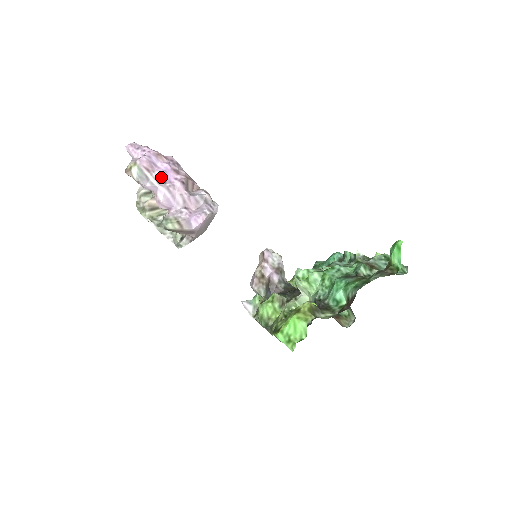
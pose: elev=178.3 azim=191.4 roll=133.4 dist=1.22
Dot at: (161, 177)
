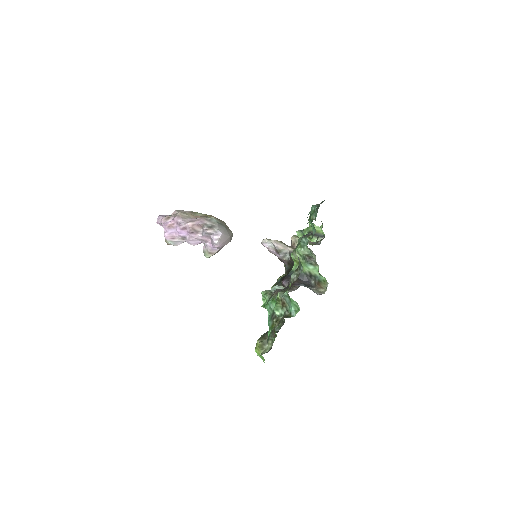
Dot at: (181, 237)
